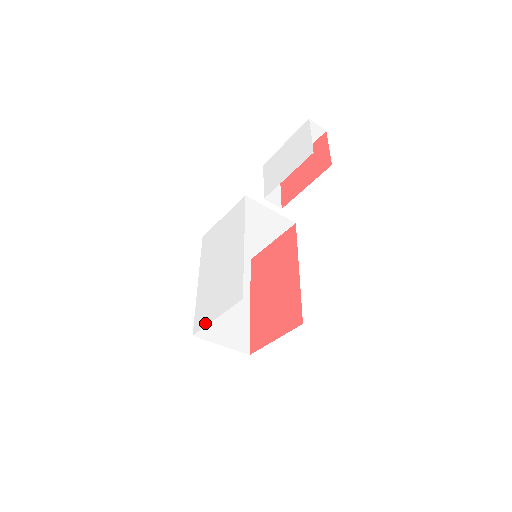
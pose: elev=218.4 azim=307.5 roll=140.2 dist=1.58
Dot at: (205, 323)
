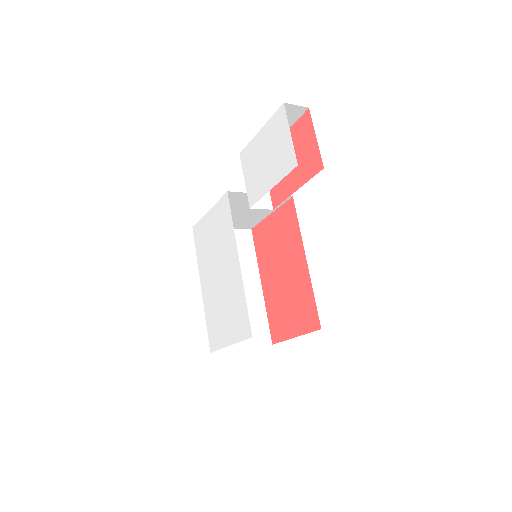
Dot at: (219, 345)
